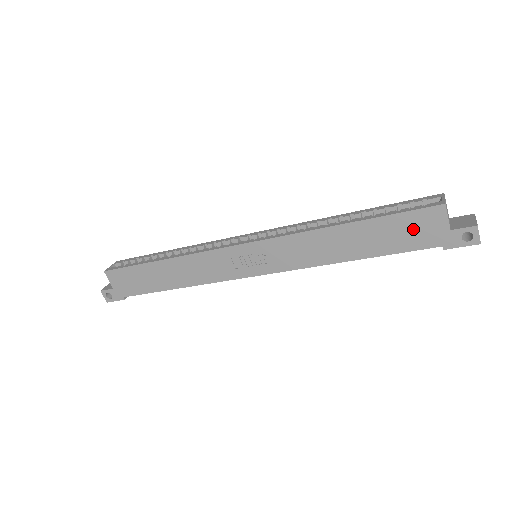
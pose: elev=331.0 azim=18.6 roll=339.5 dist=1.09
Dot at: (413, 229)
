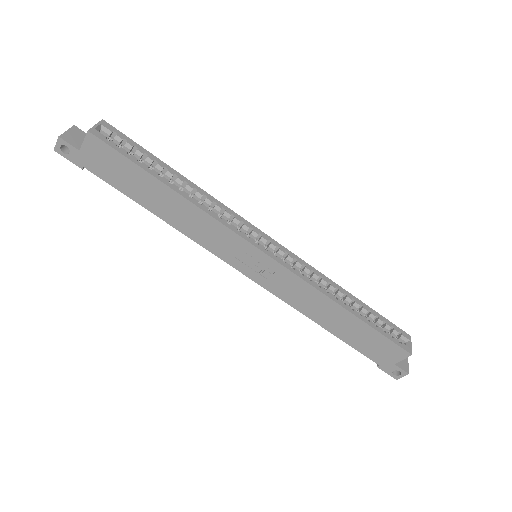
Dot at: (379, 348)
